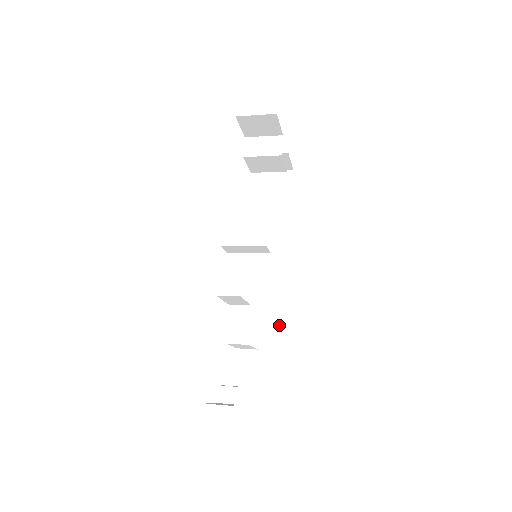
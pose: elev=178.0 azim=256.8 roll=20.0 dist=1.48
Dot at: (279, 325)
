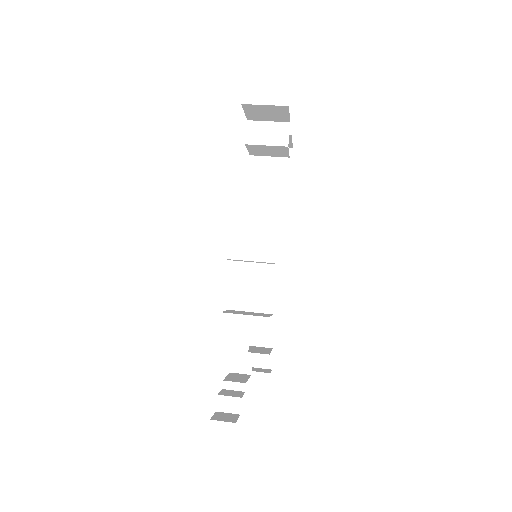
Dot at: (274, 319)
